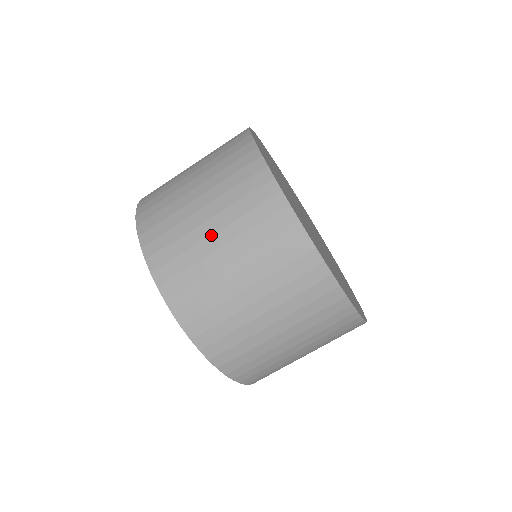
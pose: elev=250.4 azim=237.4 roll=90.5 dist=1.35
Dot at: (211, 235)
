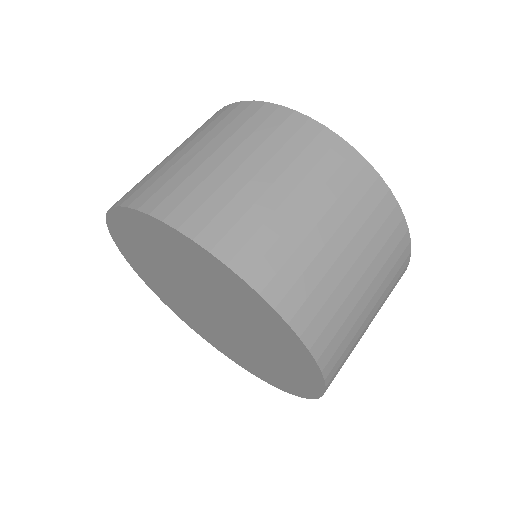
Dot at: occluded
